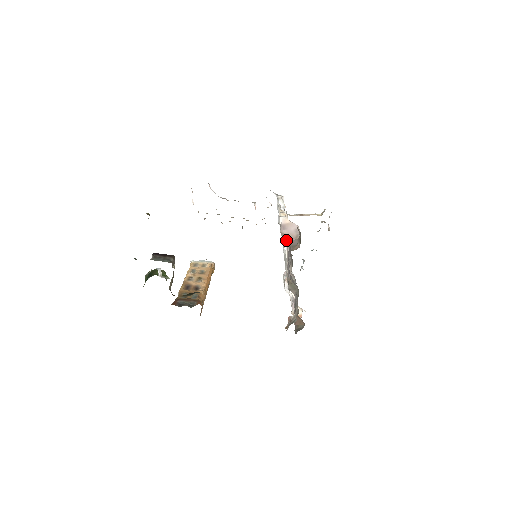
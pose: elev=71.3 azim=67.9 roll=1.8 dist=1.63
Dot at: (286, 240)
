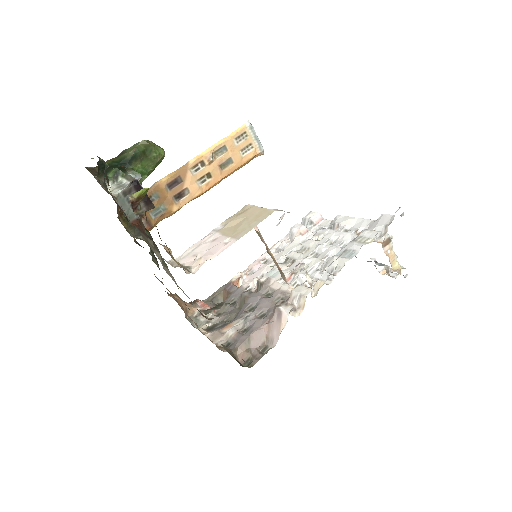
Dot at: (300, 279)
